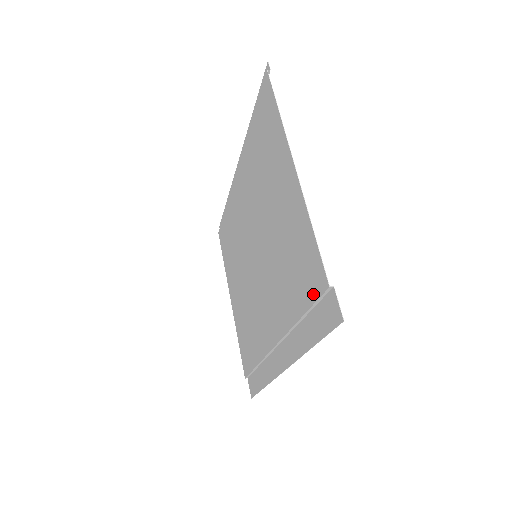
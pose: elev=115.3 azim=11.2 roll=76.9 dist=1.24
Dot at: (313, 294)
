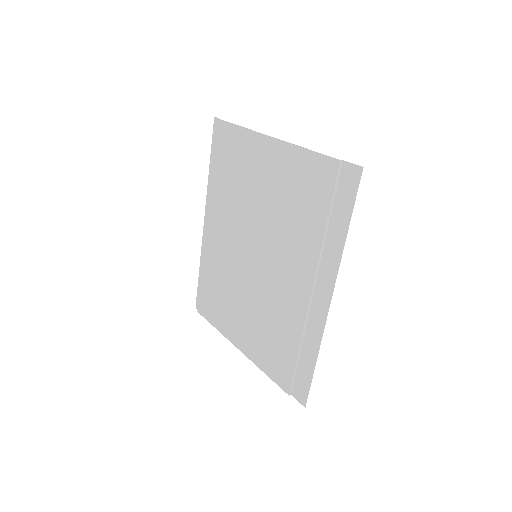
Dot at: (329, 187)
